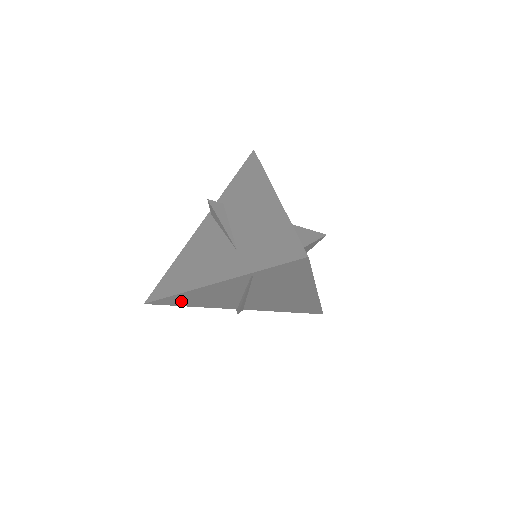
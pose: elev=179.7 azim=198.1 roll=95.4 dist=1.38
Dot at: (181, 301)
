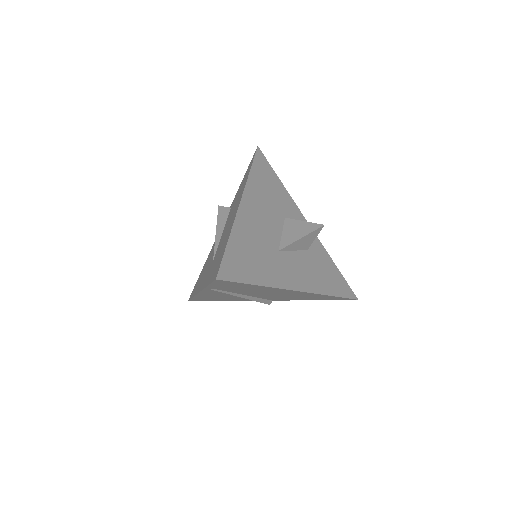
Dot at: (208, 299)
